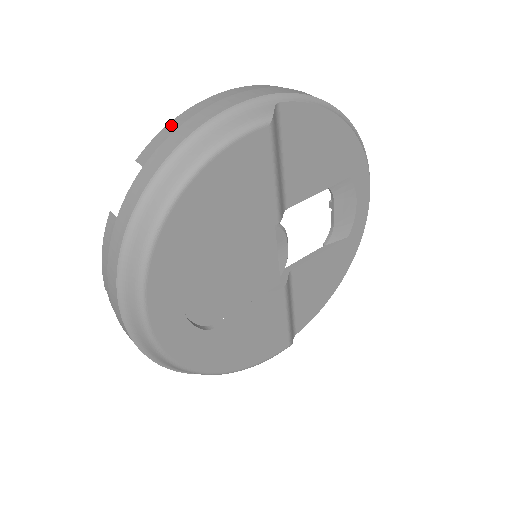
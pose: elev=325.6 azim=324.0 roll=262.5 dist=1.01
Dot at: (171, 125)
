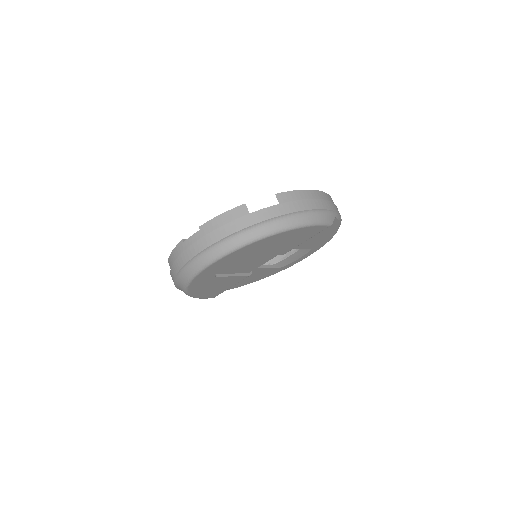
Dot at: (299, 193)
